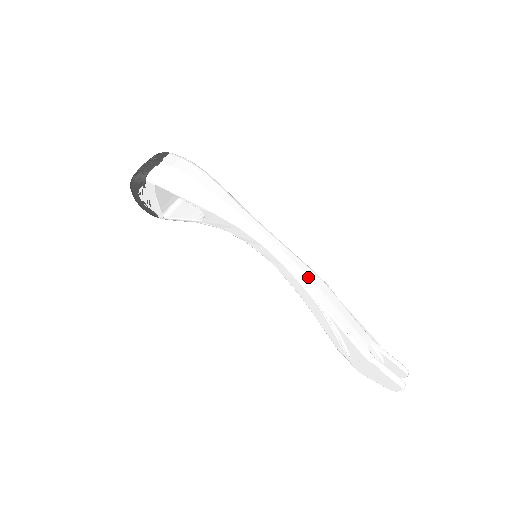
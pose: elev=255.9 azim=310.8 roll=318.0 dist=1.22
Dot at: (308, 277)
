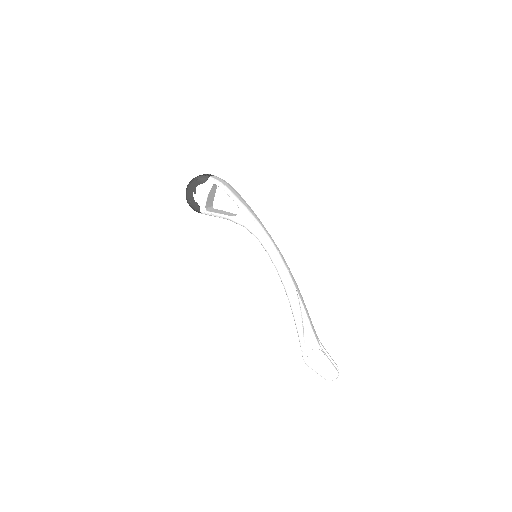
Dot at: (291, 273)
